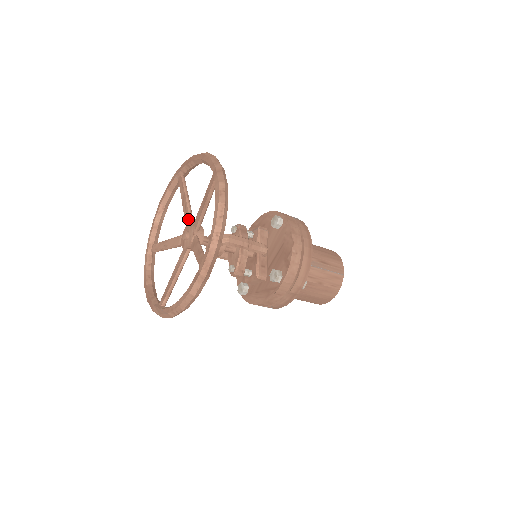
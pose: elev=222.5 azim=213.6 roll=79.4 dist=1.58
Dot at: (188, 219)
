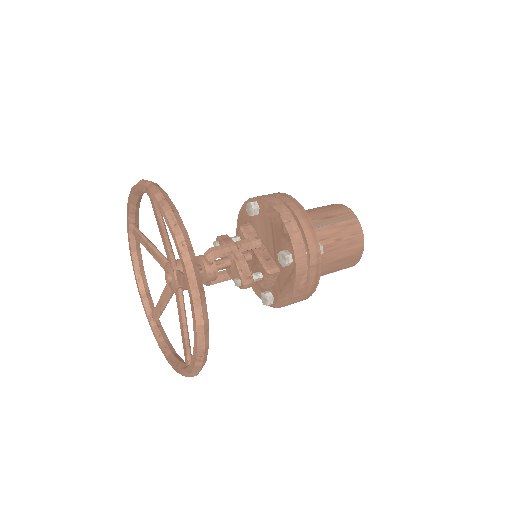
Dot at: (162, 262)
